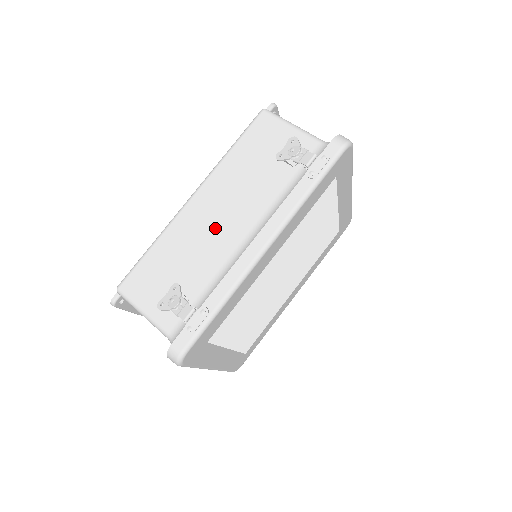
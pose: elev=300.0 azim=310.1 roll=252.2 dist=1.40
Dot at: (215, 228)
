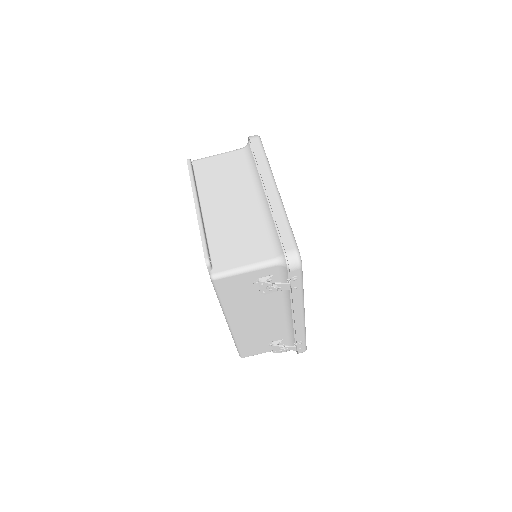
Dot at: (261, 322)
